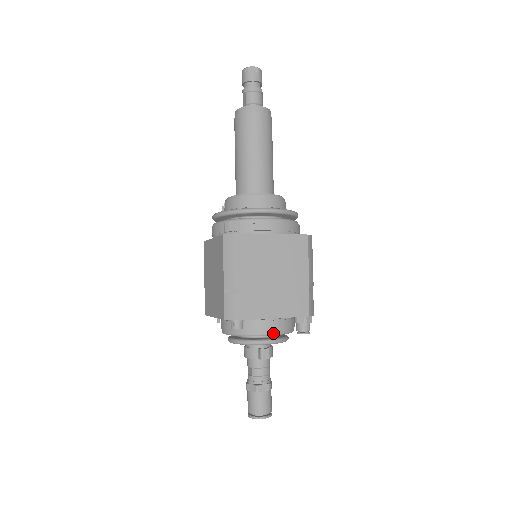
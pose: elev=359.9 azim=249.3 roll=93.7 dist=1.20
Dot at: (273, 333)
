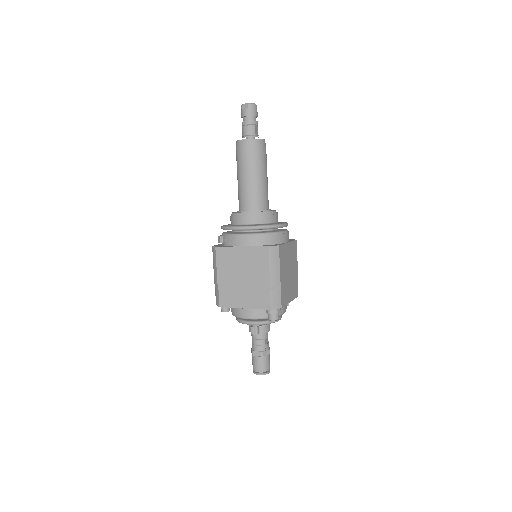
Dot at: (249, 318)
